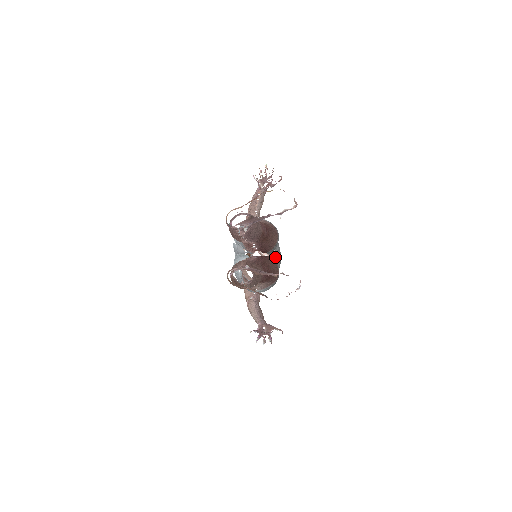
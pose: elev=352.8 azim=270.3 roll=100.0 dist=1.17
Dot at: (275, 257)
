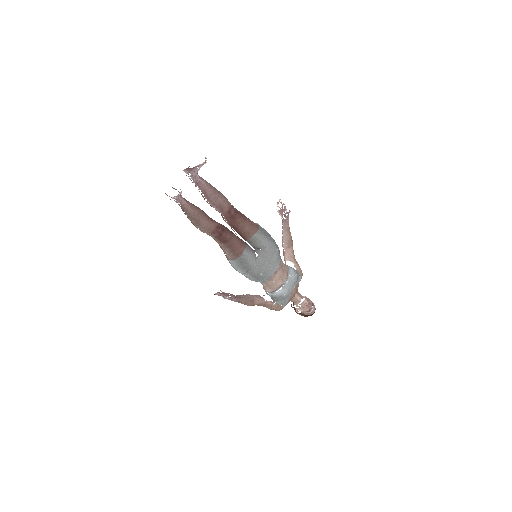
Dot at: (258, 253)
